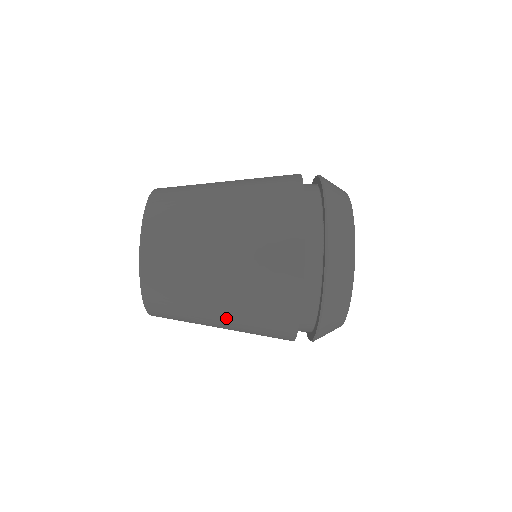
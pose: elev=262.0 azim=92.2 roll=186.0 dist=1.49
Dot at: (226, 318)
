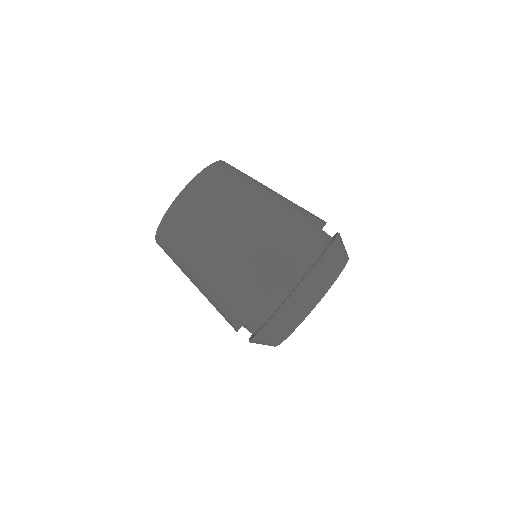
Dot at: (238, 232)
